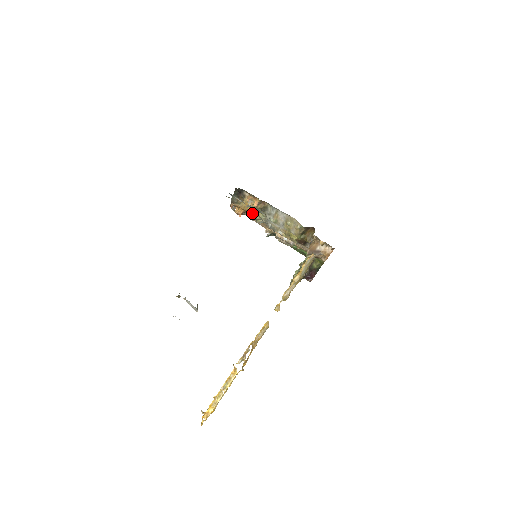
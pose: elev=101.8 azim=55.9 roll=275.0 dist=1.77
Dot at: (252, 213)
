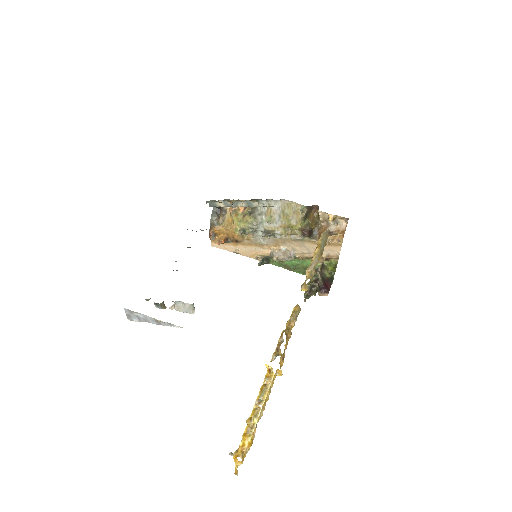
Dot at: (238, 227)
